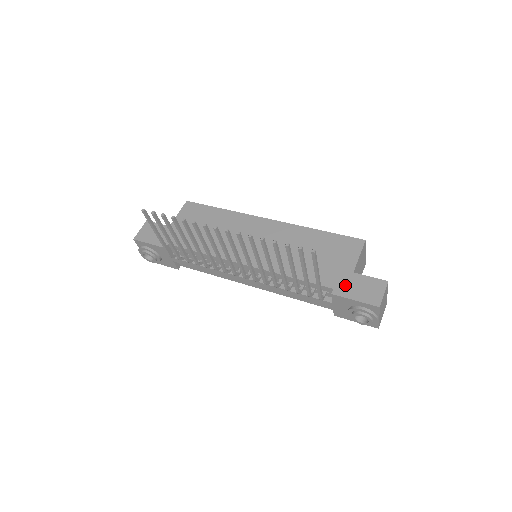
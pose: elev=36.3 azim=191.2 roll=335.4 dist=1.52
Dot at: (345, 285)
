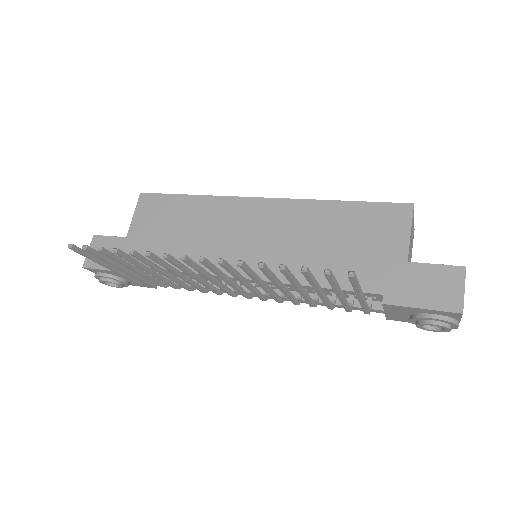
Dot at: (400, 285)
